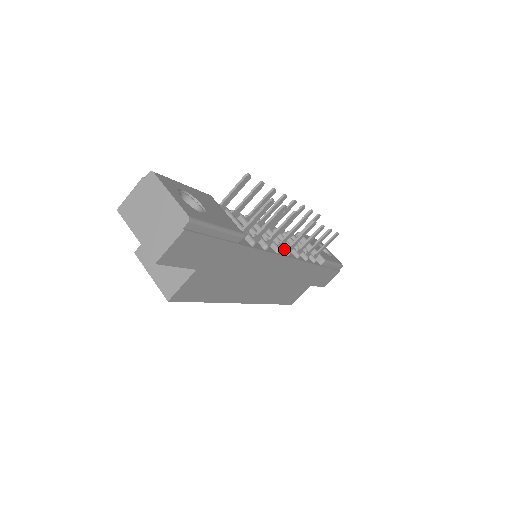
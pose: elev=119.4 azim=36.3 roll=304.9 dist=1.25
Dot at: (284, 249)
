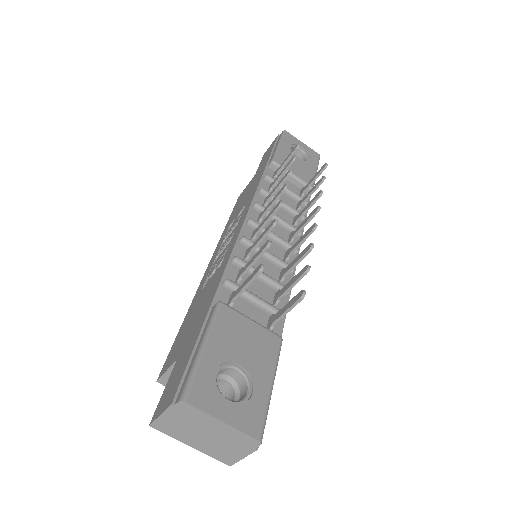
Dot at: occluded
